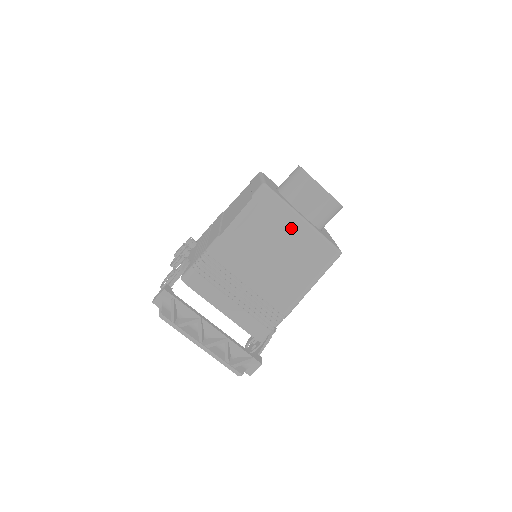
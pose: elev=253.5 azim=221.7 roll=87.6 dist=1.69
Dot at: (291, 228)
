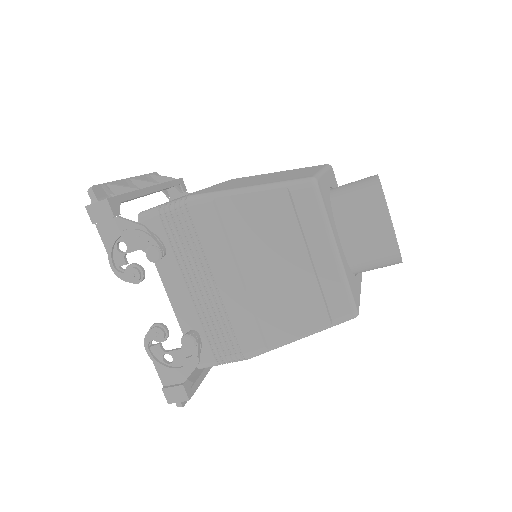
Dot at: occluded
